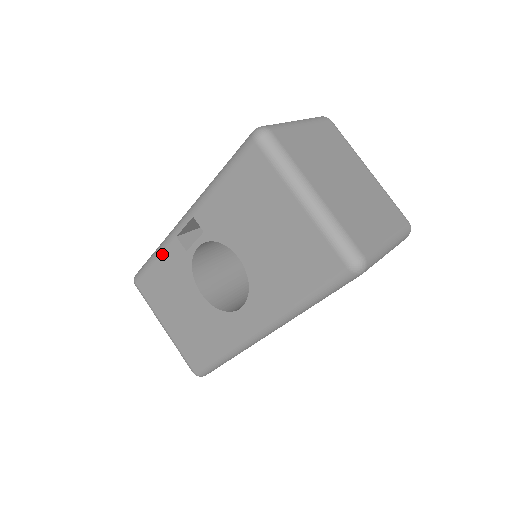
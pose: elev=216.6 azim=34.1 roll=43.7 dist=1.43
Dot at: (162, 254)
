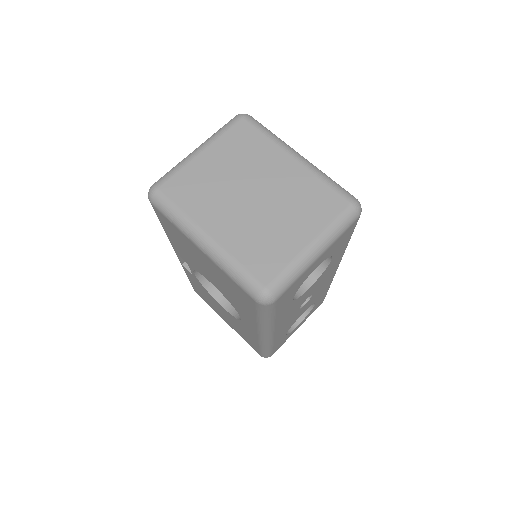
Dot at: (187, 275)
